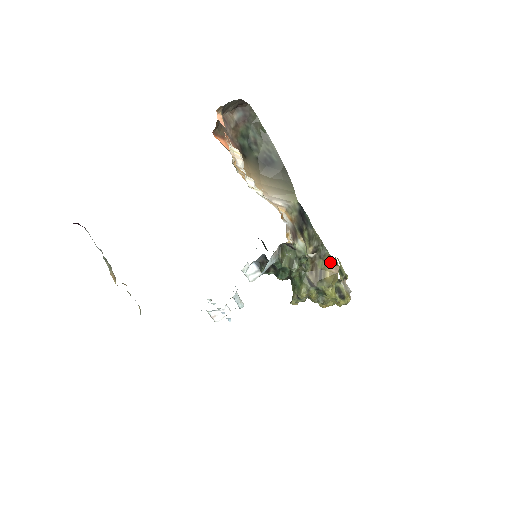
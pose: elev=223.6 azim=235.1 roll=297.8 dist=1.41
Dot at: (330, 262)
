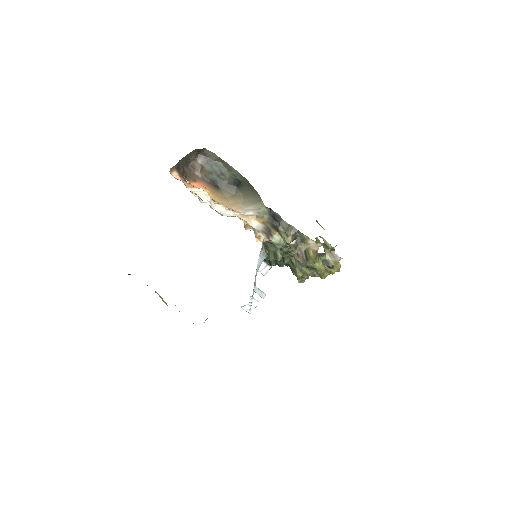
Dot at: (311, 243)
